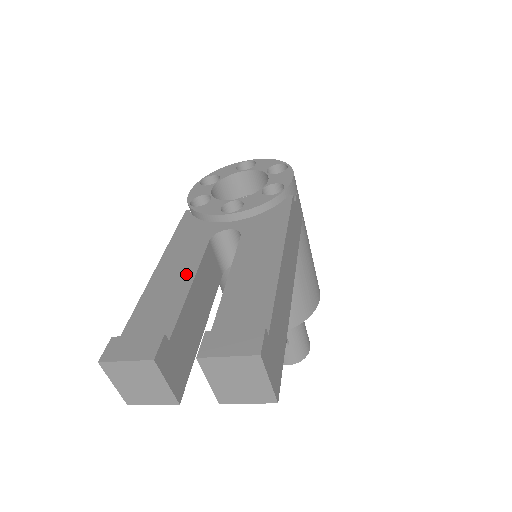
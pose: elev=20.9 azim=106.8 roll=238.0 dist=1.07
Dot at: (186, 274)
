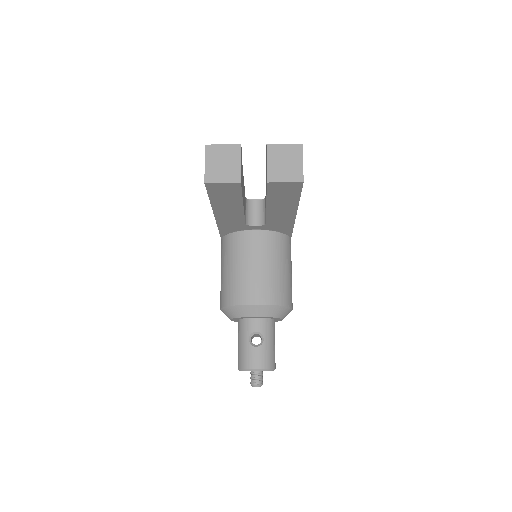
Dot at: occluded
